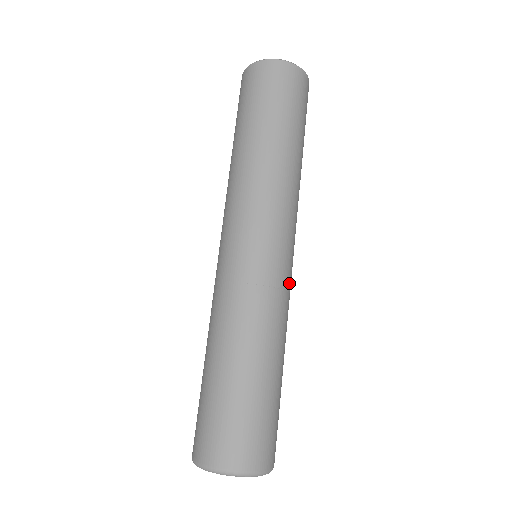
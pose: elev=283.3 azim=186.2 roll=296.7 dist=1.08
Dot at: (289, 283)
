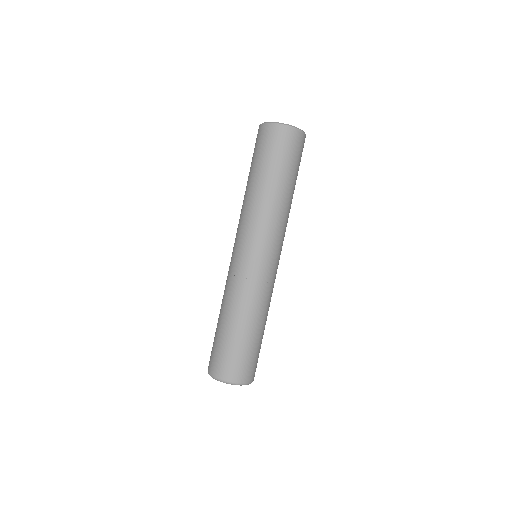
Dot at: (264, 276)
